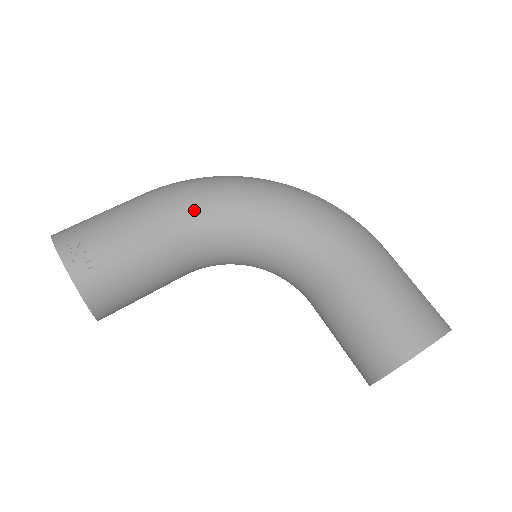
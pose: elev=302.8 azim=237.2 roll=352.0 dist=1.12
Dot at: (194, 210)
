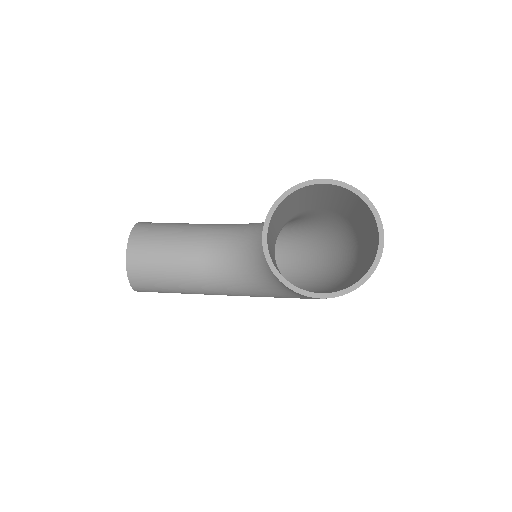
Dot at: (231, 224)
